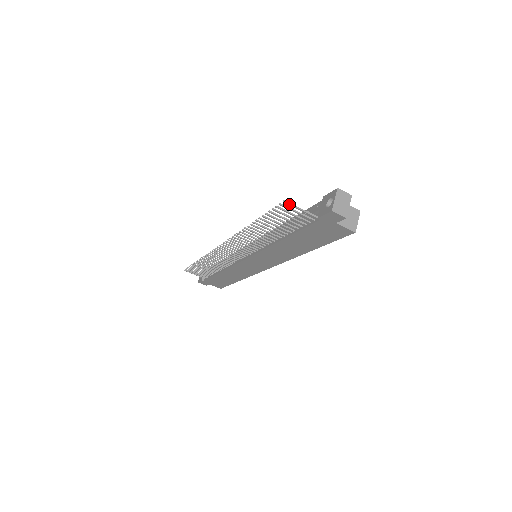
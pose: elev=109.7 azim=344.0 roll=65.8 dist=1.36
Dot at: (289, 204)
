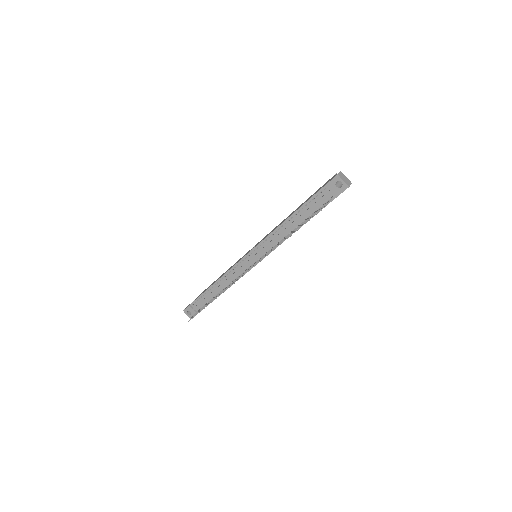
Dot at: occluded
